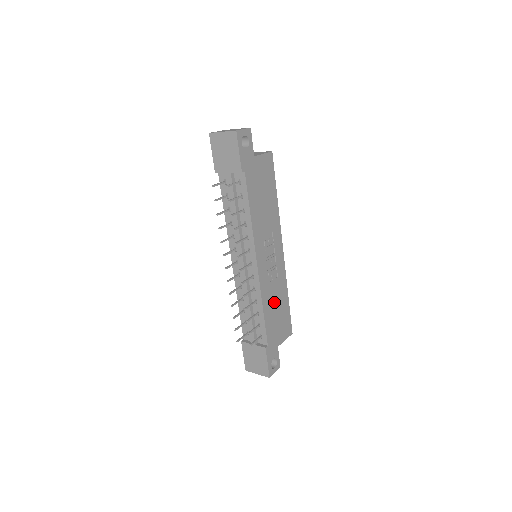
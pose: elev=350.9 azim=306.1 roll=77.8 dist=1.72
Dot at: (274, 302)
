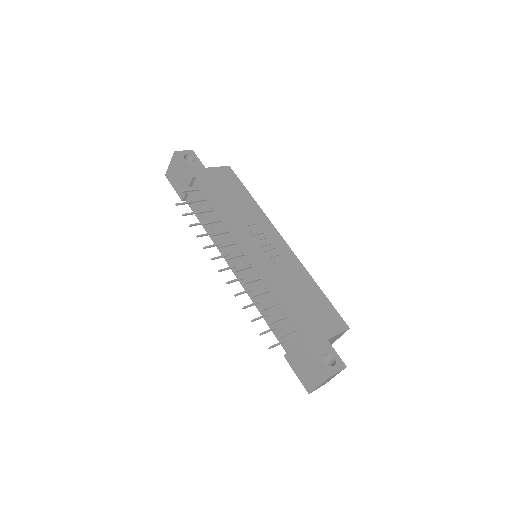
Dot at: (294, 289)
